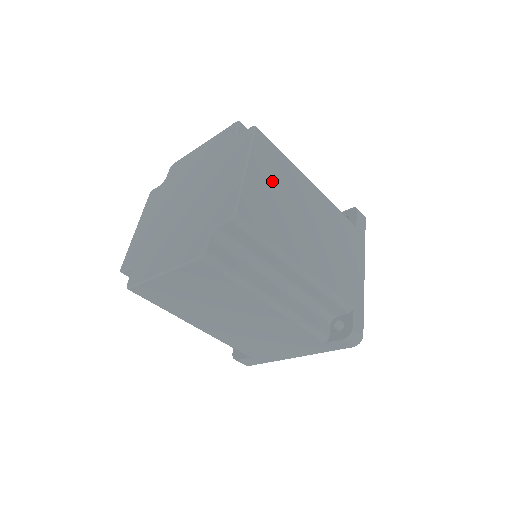
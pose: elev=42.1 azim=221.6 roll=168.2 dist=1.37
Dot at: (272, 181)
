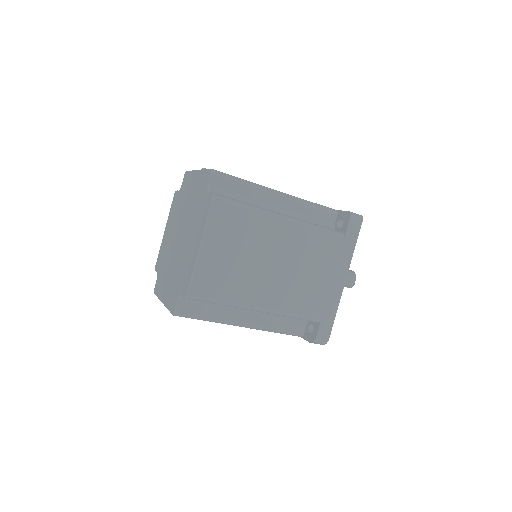
Dot at: (231, 245)
